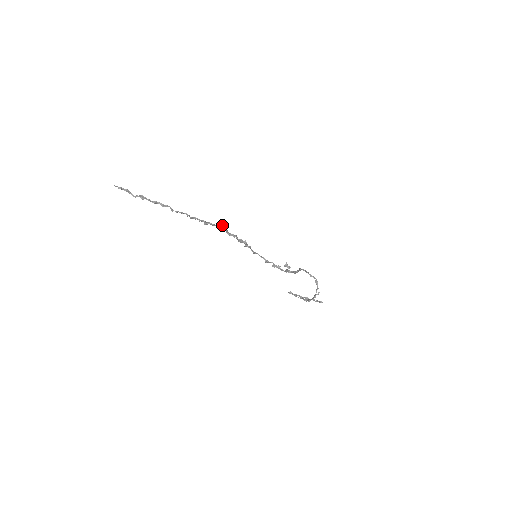
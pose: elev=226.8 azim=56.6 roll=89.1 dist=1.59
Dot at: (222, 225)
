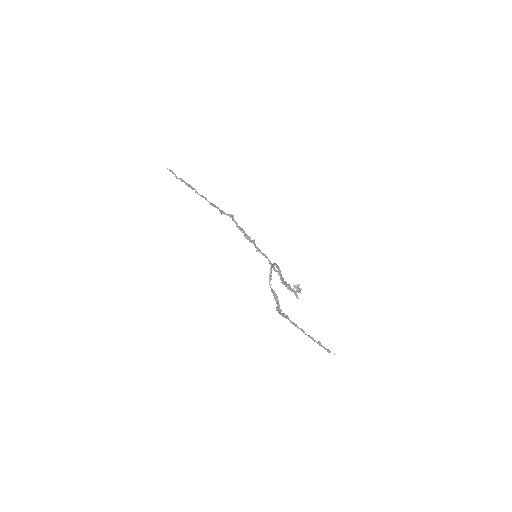
Dot at: occluded
